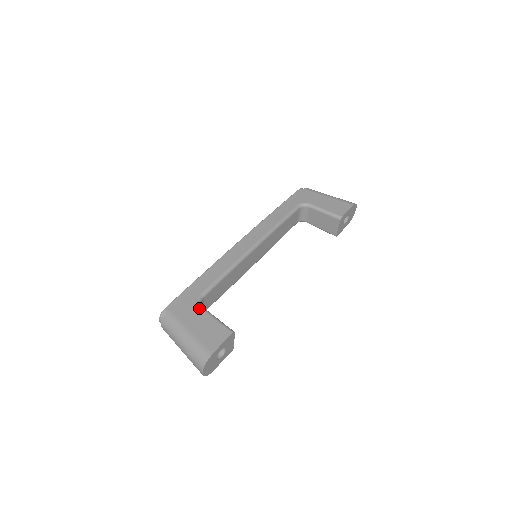
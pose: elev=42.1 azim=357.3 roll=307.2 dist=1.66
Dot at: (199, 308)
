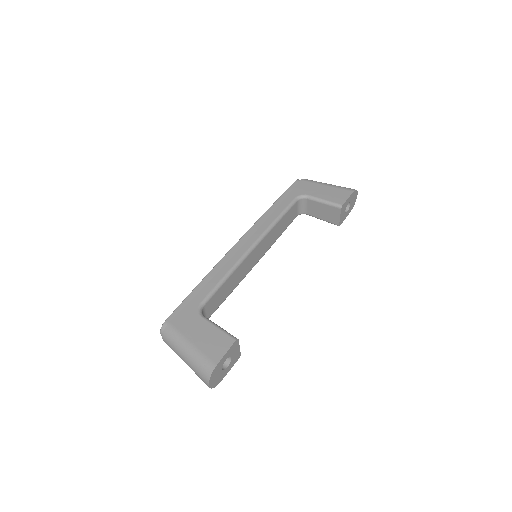
Dot at: (200, 318)
